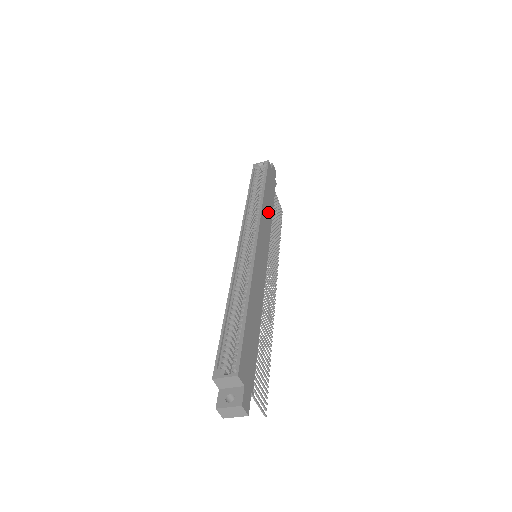
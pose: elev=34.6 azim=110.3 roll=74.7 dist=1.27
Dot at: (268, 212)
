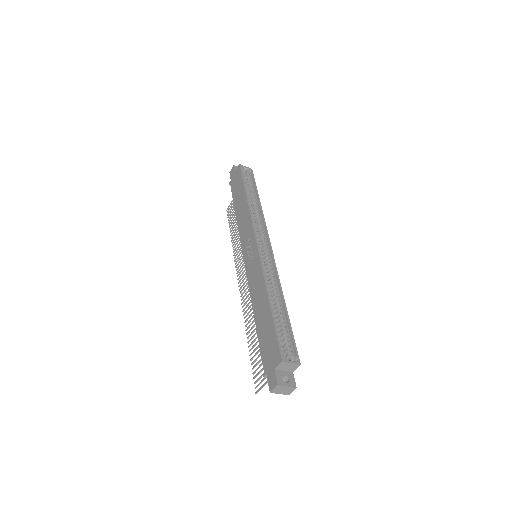
Dot at: occluded
